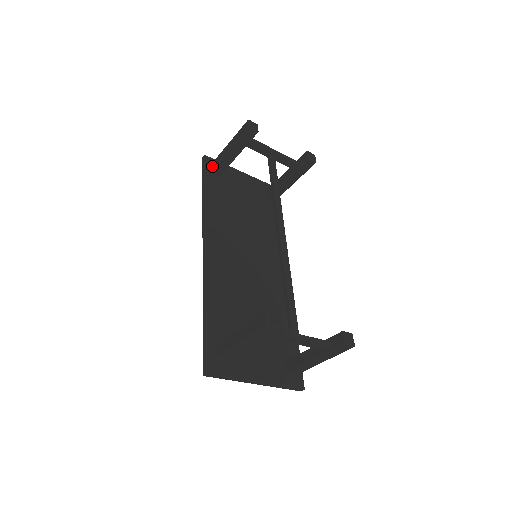
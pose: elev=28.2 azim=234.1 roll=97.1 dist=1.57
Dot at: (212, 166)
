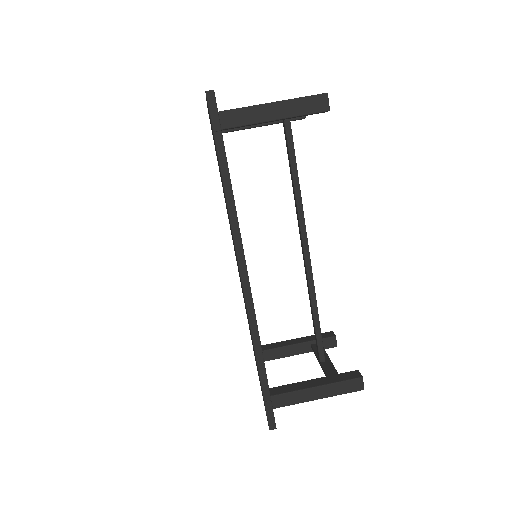
Dot at: (227, 119)
